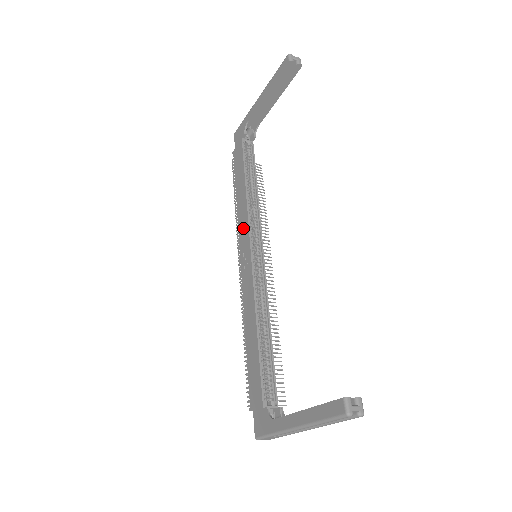
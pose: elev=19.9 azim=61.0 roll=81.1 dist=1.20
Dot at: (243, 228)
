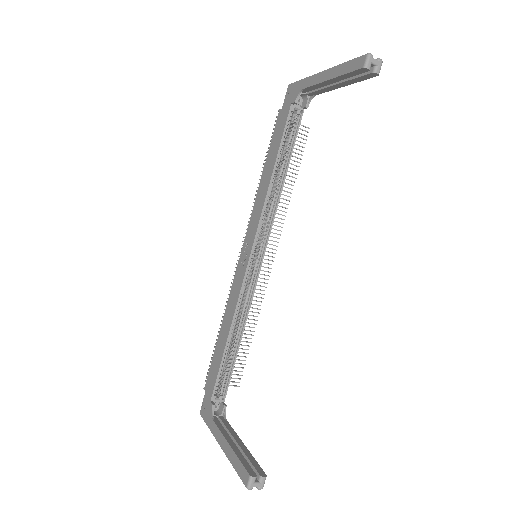
Dot at: (254, 220)
